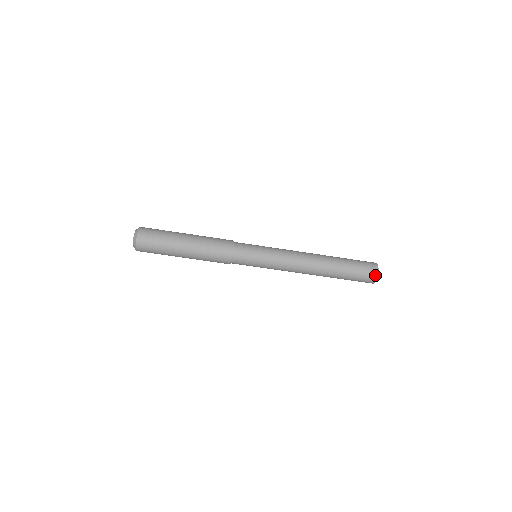
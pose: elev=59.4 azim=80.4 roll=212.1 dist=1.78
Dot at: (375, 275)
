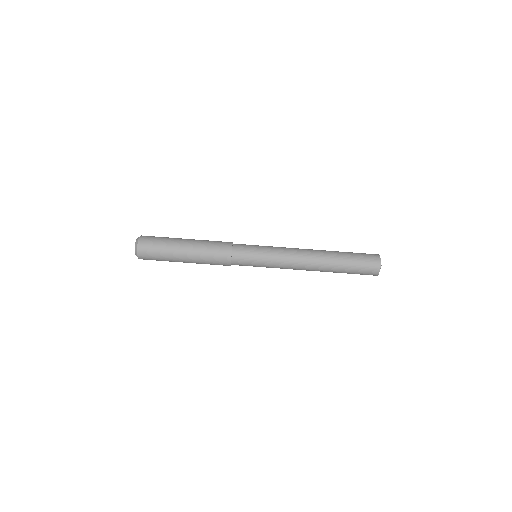
Dot at: (376, 255)
